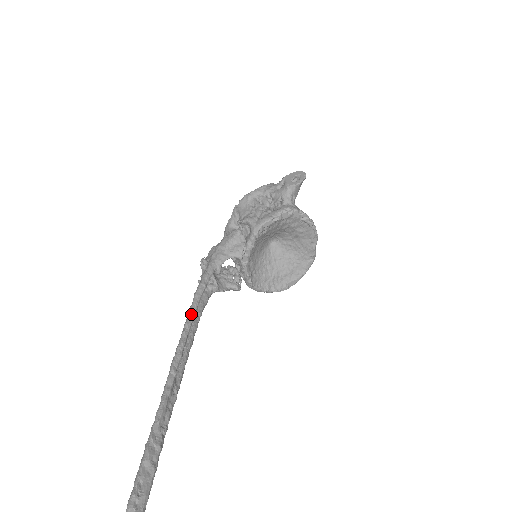
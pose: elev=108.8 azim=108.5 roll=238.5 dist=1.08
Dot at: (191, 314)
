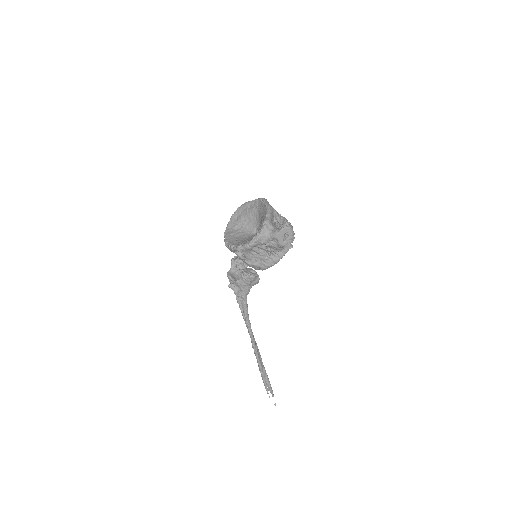
Dot at: (249, 326)
